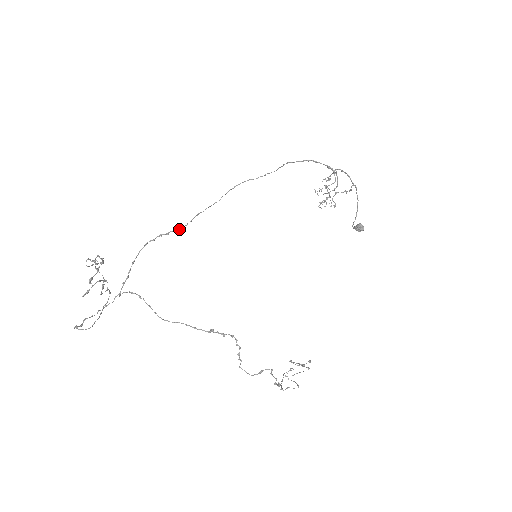
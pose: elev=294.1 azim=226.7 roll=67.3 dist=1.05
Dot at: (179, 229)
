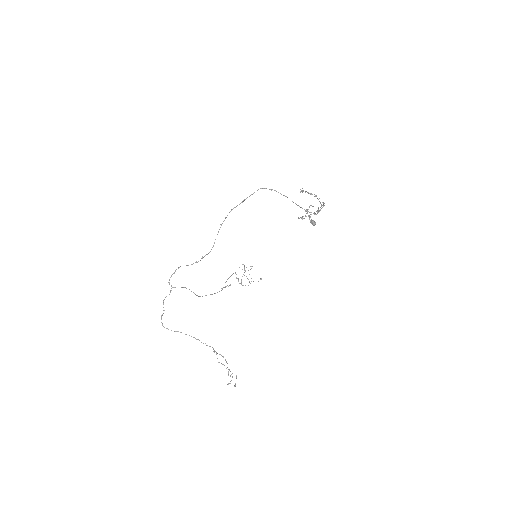
Dot at: occluded
